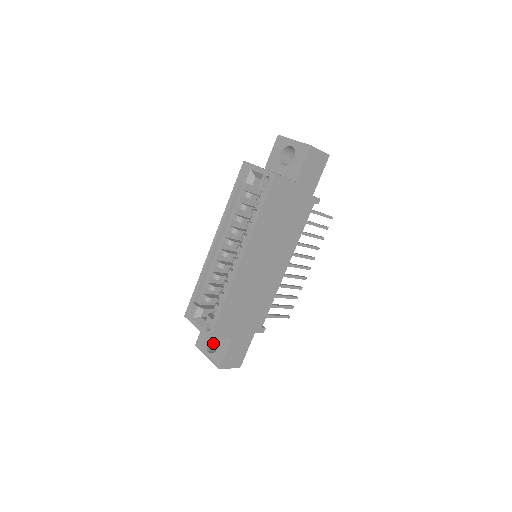
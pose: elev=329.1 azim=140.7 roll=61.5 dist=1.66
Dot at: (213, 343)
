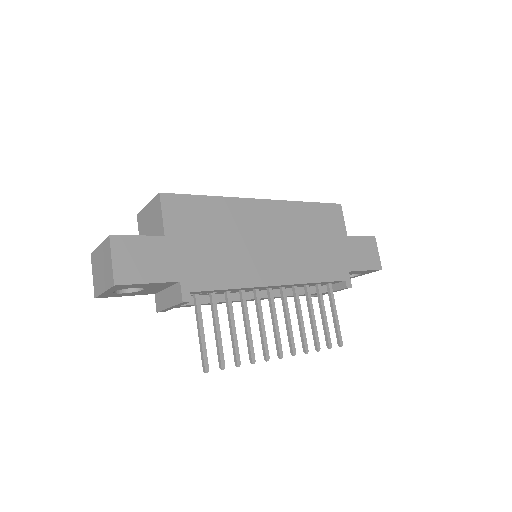
Dot at: occluded
